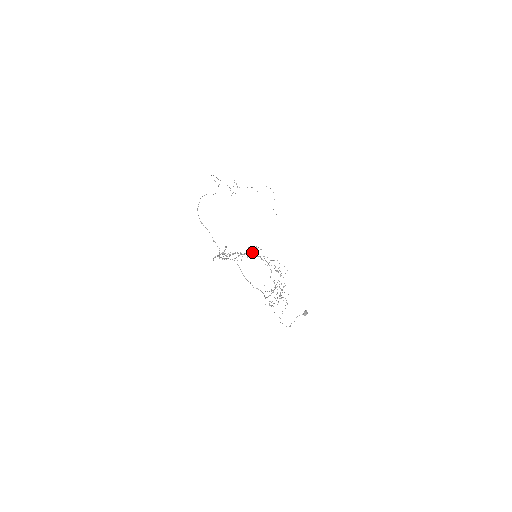
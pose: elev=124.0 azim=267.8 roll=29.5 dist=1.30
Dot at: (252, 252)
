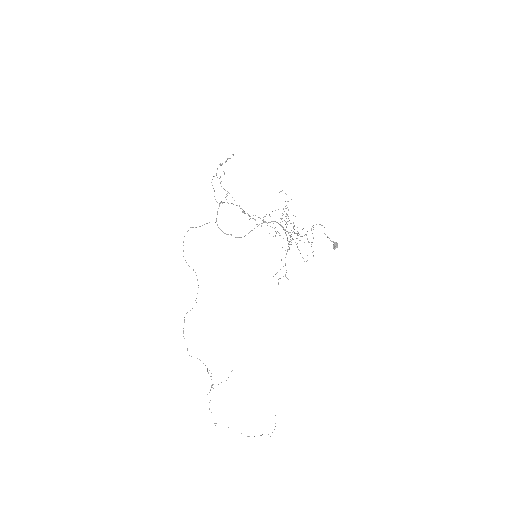
Dot at: (247, 213)
